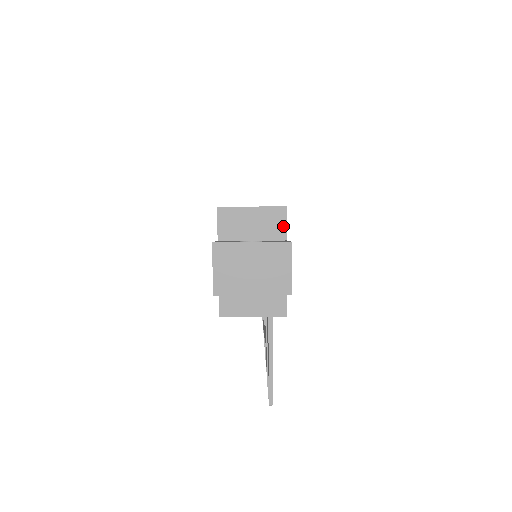
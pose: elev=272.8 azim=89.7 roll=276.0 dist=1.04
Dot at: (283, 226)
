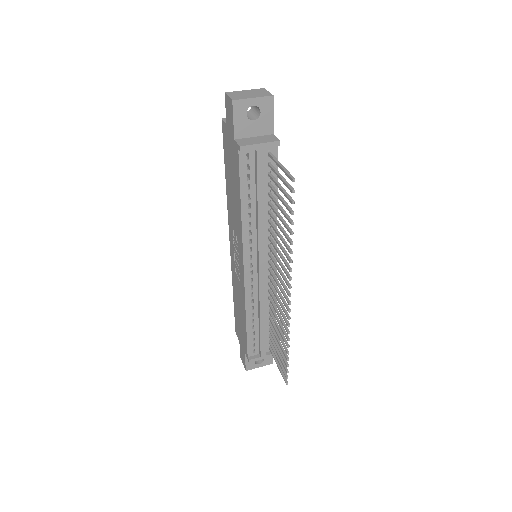
Dot at: occluded
